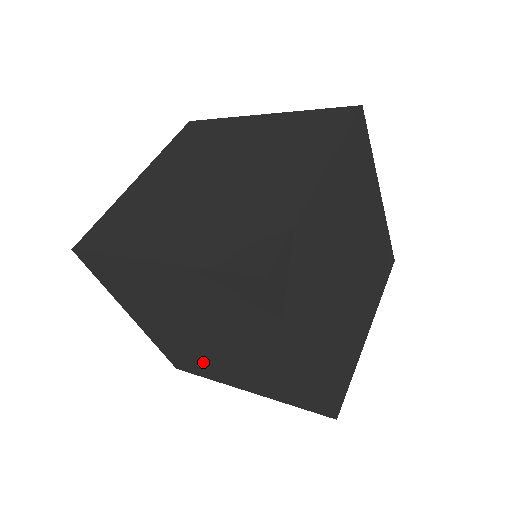
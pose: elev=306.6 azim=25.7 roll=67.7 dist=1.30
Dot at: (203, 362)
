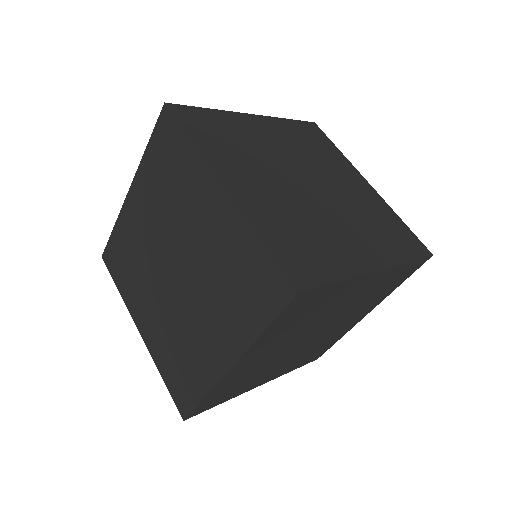
Dot at: (189, 348)
